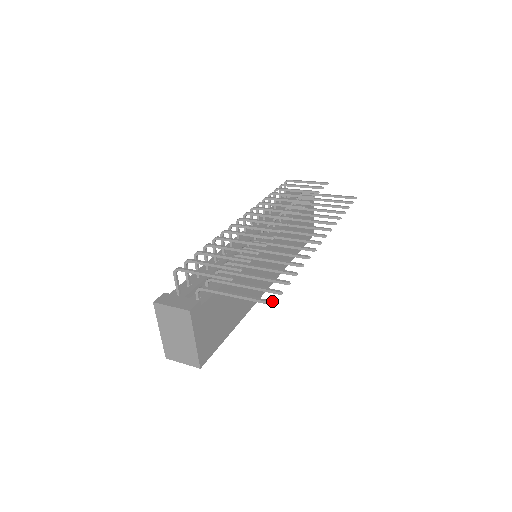
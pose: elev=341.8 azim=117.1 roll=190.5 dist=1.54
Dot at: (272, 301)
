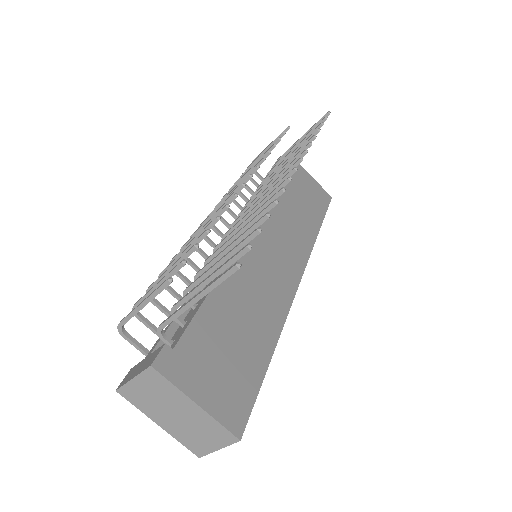
Dot at: (235, 263)
